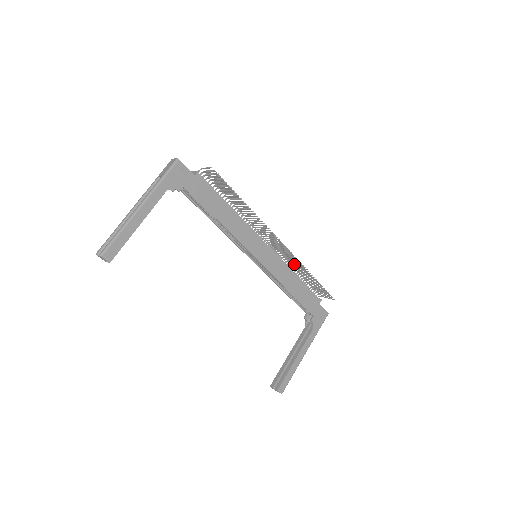
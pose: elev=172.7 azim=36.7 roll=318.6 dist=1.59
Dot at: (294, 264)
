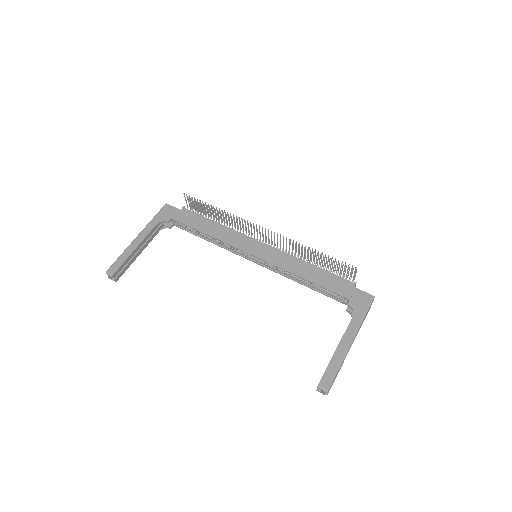
Dot at: (295, 249)
